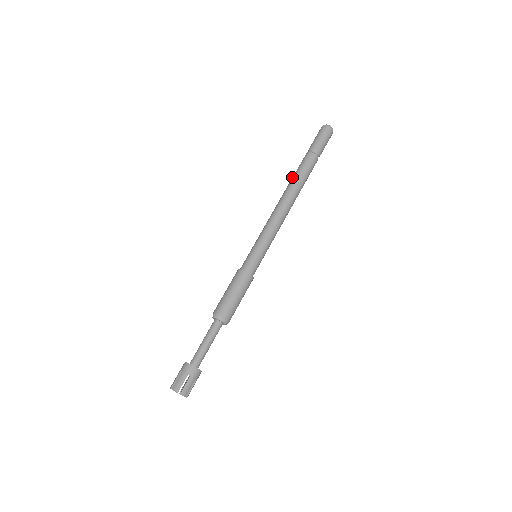
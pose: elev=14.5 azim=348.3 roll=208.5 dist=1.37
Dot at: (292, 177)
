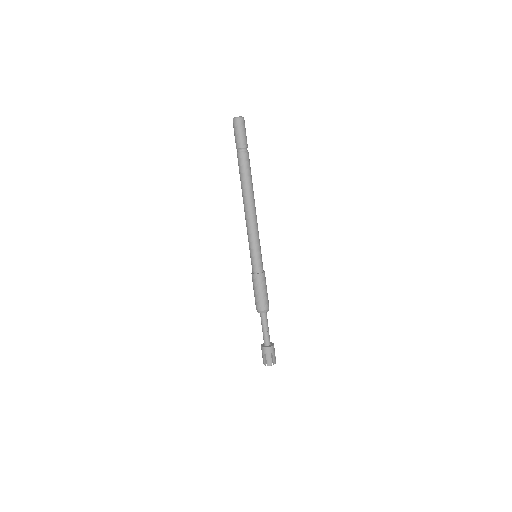
Dot at: (241, 181)
